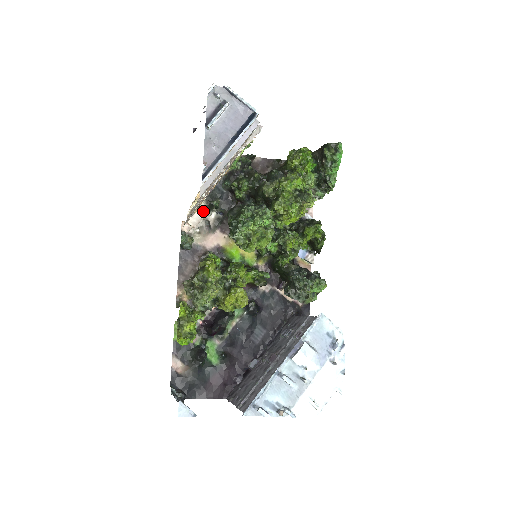
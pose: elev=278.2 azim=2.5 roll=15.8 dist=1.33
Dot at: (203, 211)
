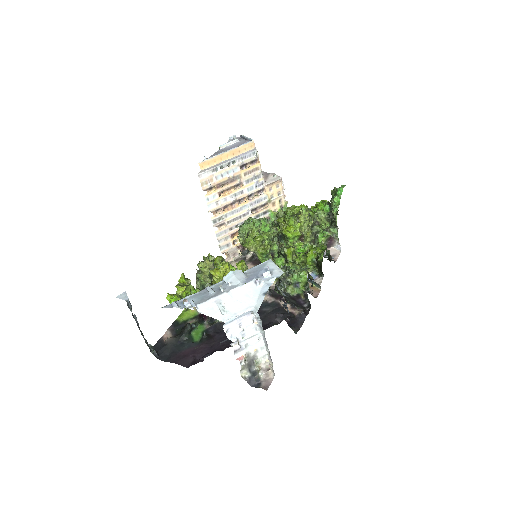
Dot at: (245, 253)
